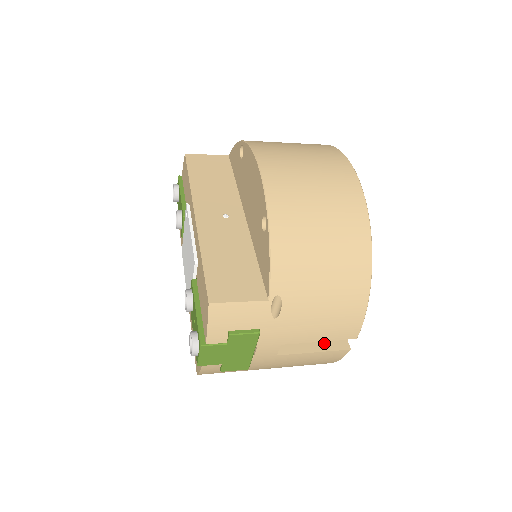
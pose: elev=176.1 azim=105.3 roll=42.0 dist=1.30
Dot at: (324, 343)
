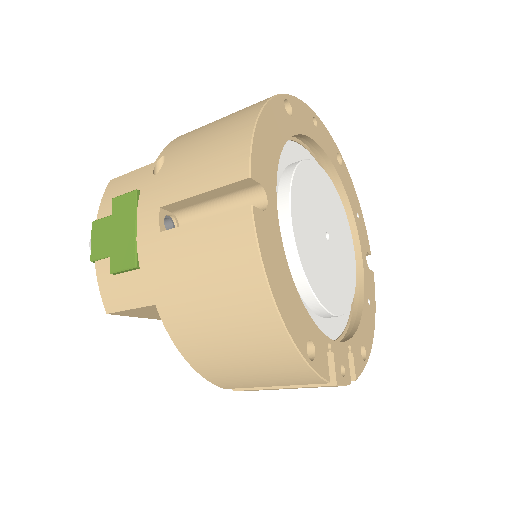
Dot at: occluded
